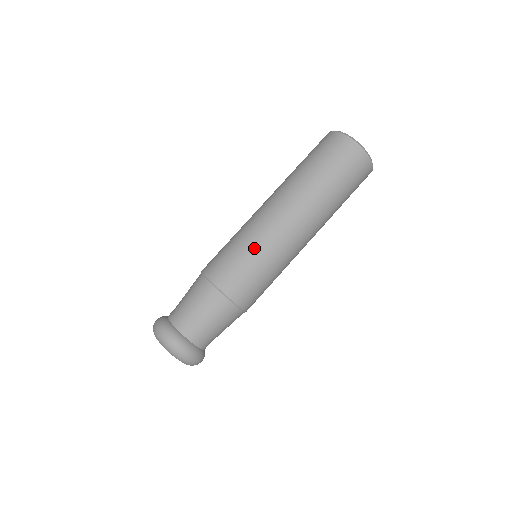
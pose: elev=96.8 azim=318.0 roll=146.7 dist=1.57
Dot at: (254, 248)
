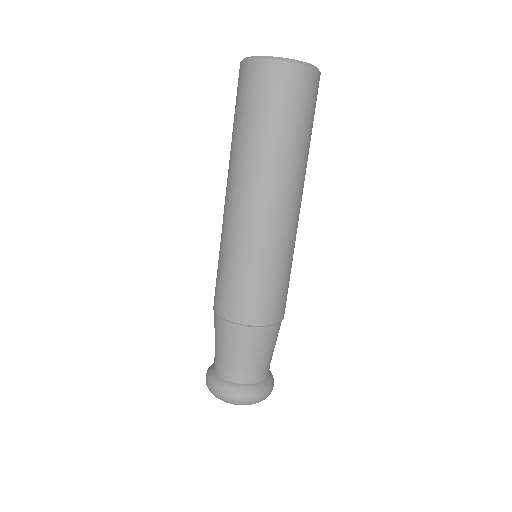
Dot at: (241, 261)
